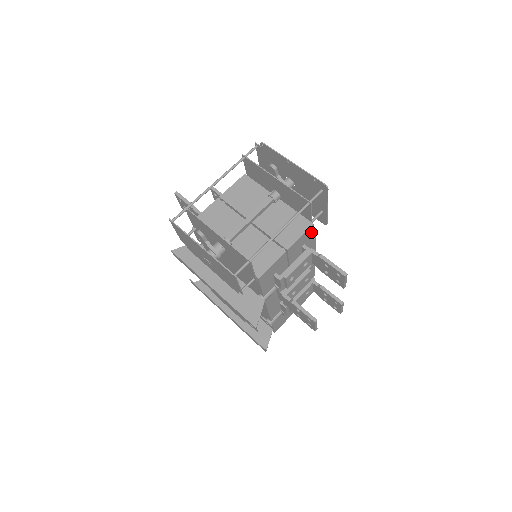
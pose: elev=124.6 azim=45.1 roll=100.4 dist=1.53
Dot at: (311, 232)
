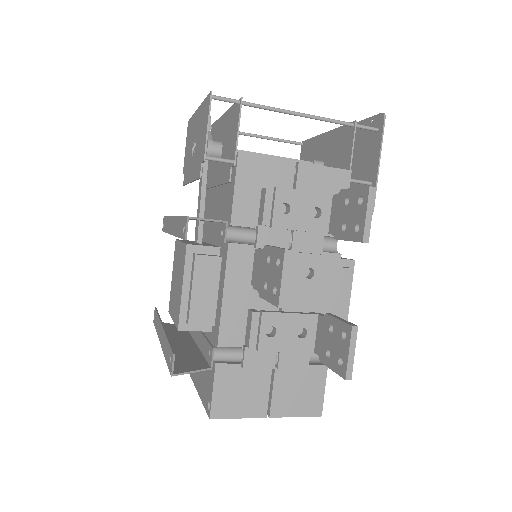
Dot at: (344, 187)
